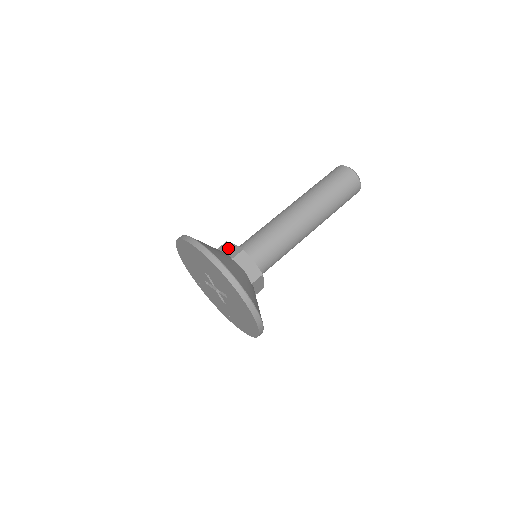
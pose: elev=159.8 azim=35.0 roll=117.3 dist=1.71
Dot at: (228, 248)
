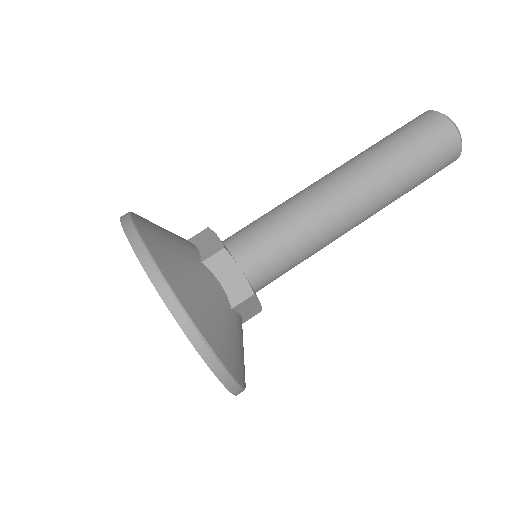
Dot at: (204, 240)
